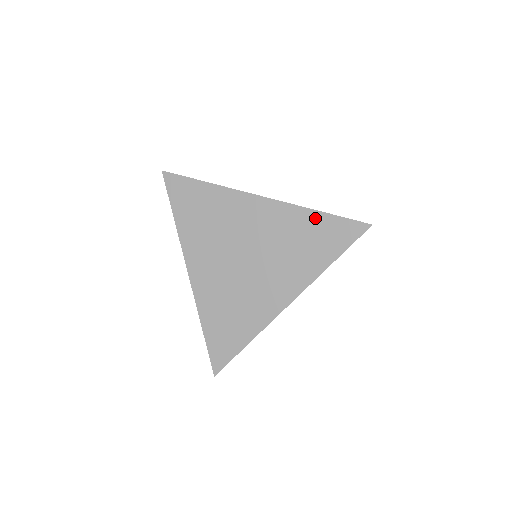
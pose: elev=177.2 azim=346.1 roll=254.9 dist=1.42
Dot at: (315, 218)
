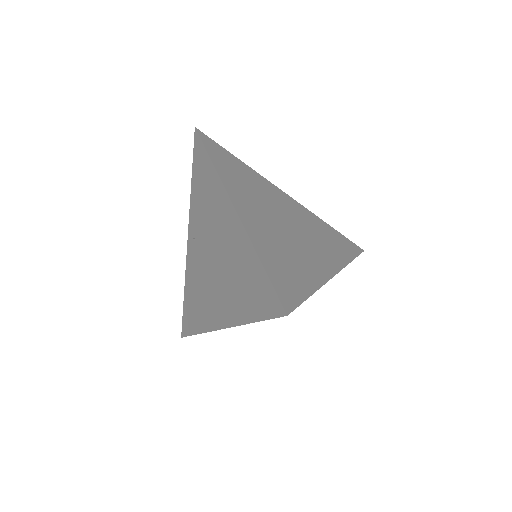
Dot at: (328, 227)
